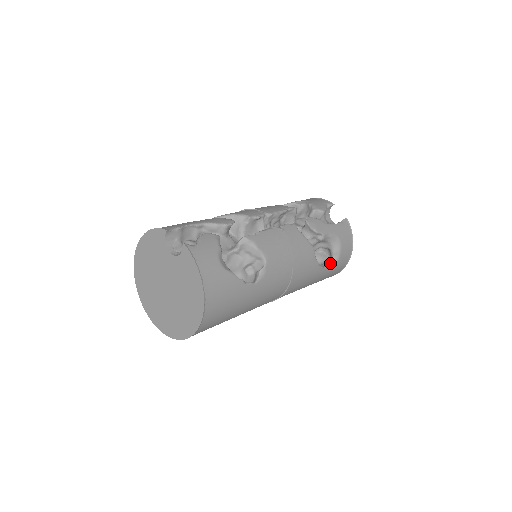
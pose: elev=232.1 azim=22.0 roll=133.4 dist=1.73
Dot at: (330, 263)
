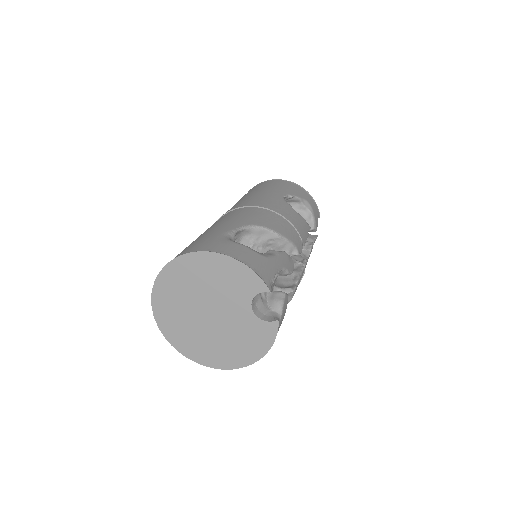
Dot at: occluded
